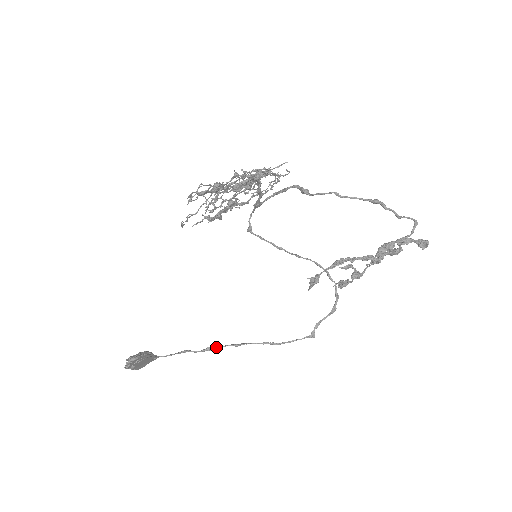
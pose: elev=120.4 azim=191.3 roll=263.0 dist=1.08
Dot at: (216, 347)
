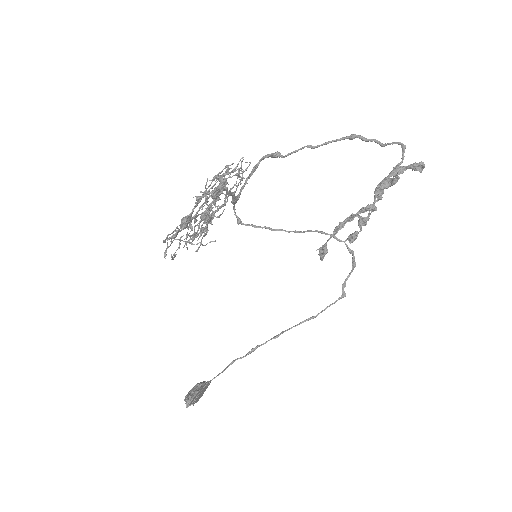
Dot at: (259, 346)
